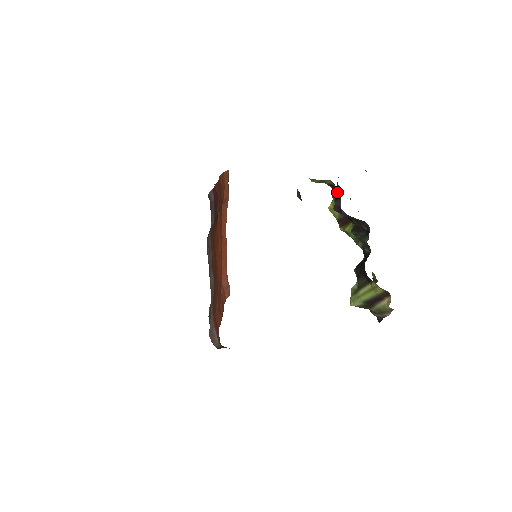
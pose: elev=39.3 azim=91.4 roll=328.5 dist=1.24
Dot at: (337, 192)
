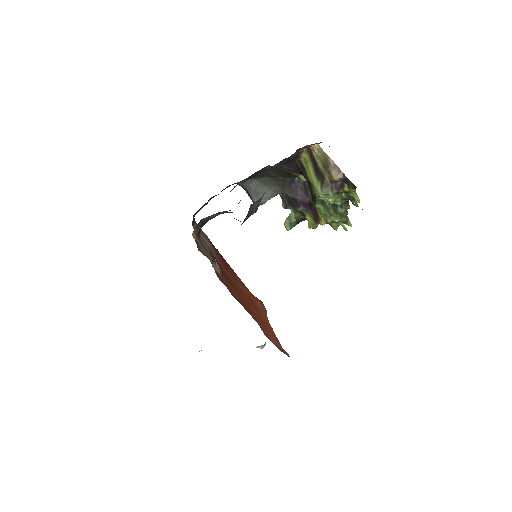
Dot at: (287, 199)
